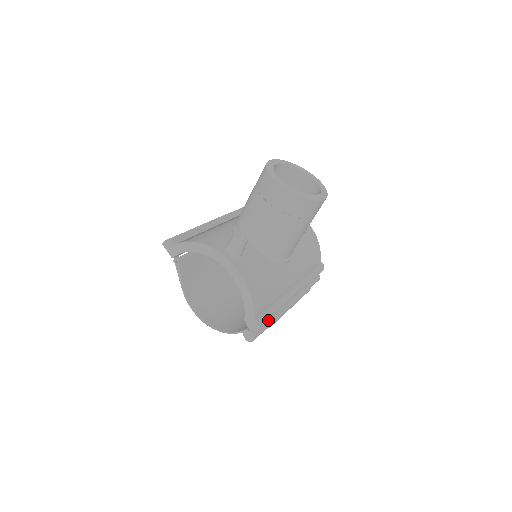
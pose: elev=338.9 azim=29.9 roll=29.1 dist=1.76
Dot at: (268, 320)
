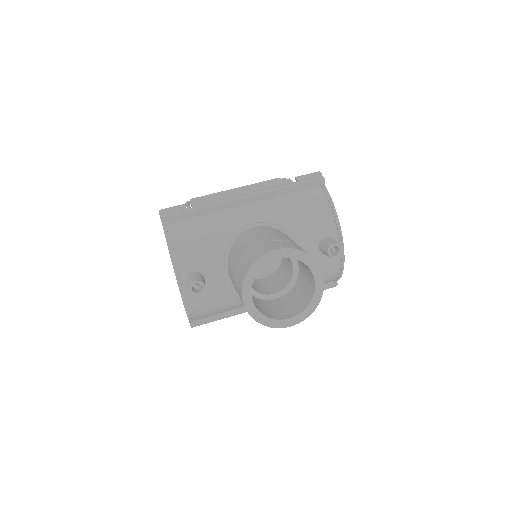
Dot at: occluded
